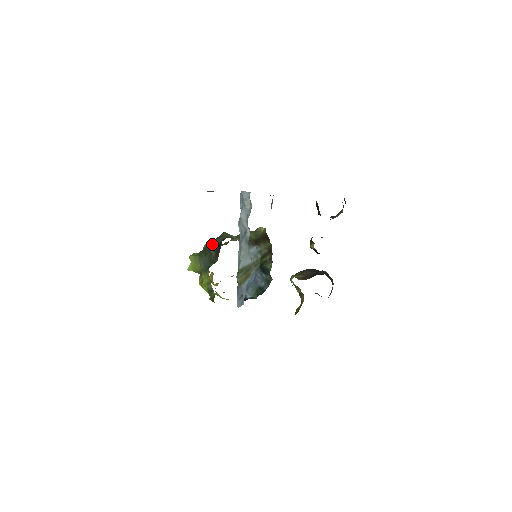
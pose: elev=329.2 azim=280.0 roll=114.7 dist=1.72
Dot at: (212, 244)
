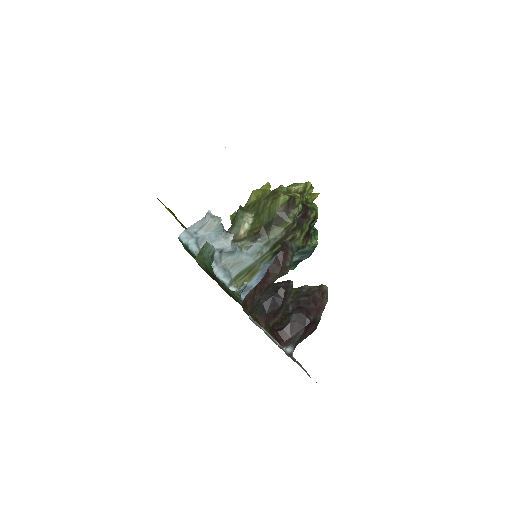
Dot at: (234, 218)
